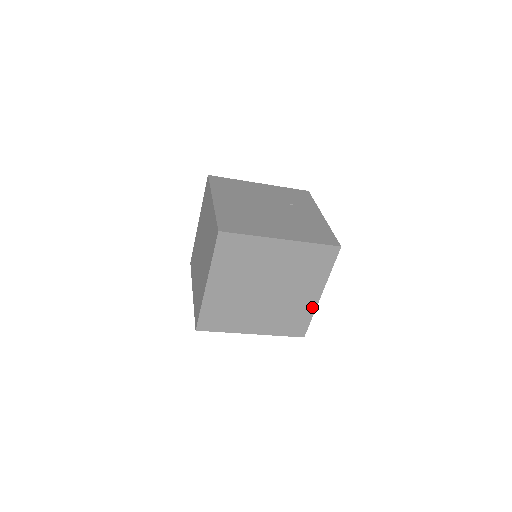
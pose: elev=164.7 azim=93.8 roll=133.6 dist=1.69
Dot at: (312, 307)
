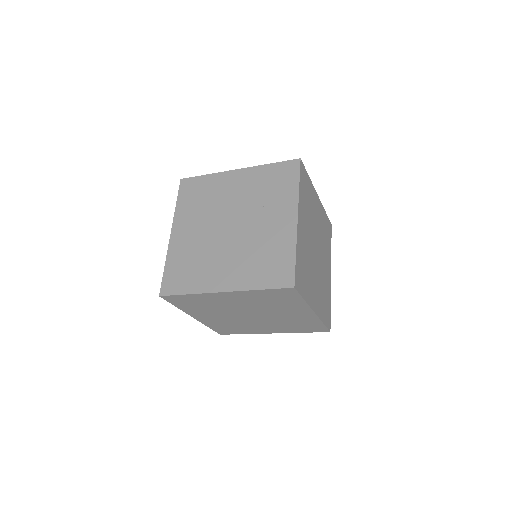
Dot at: (314, 318)
